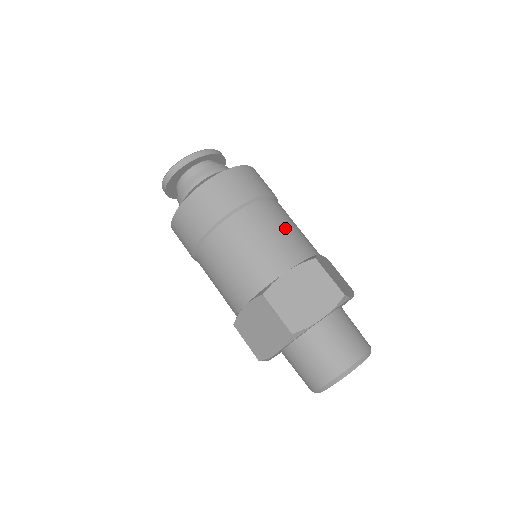
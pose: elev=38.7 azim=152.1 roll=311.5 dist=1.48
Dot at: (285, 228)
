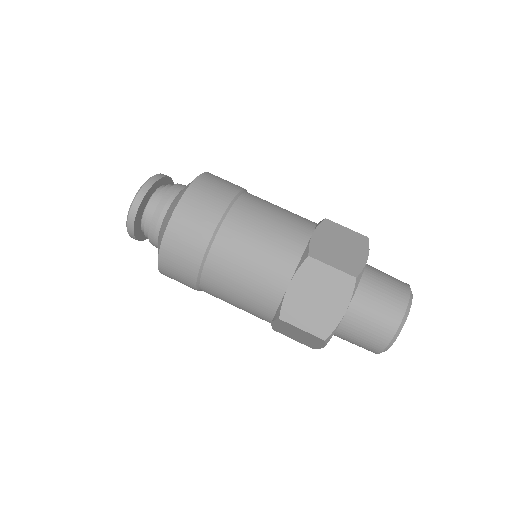
Dot at: (281, 208)
